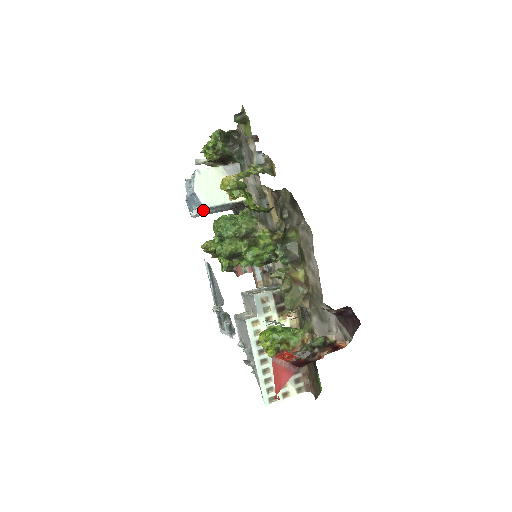
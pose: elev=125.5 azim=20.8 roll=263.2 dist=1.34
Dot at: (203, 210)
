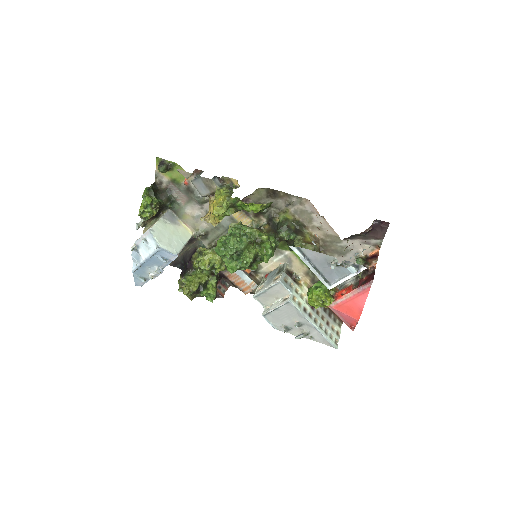
Dot at: (171, 261)
